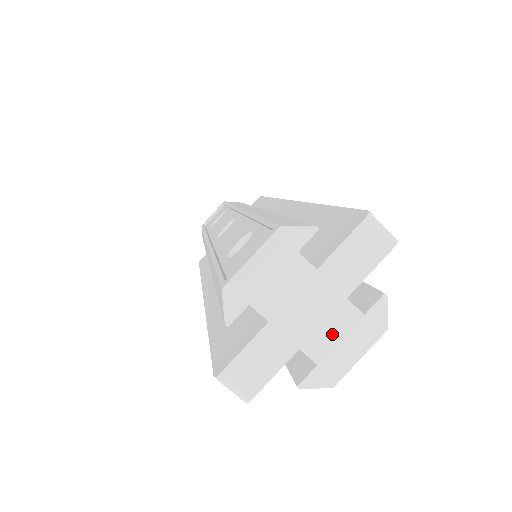
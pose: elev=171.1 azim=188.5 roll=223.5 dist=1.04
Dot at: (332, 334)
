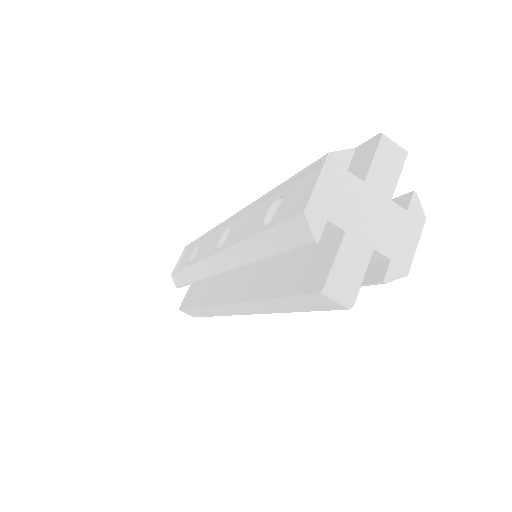
Dot at: (392, 231)
